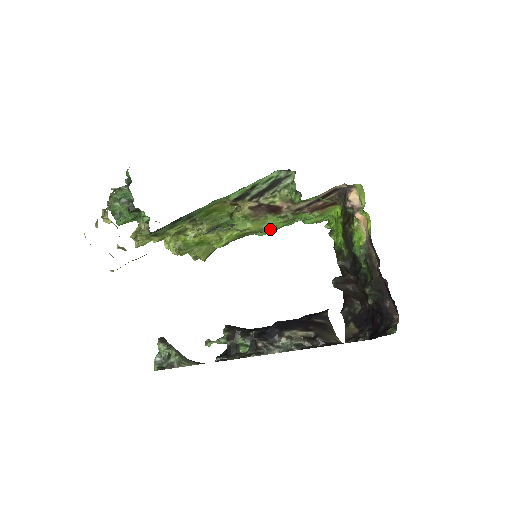
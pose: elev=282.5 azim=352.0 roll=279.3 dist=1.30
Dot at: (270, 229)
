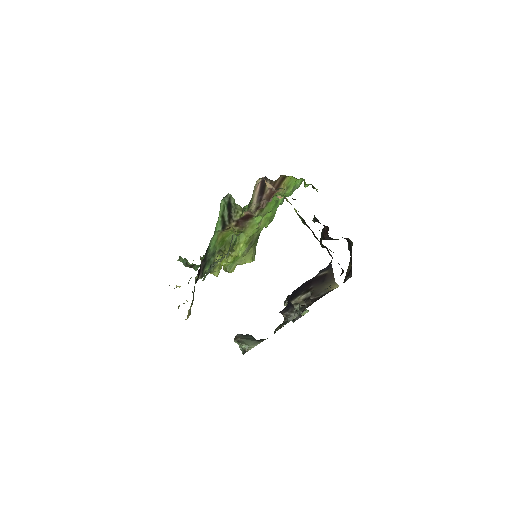
Dot at: (267, 221)
